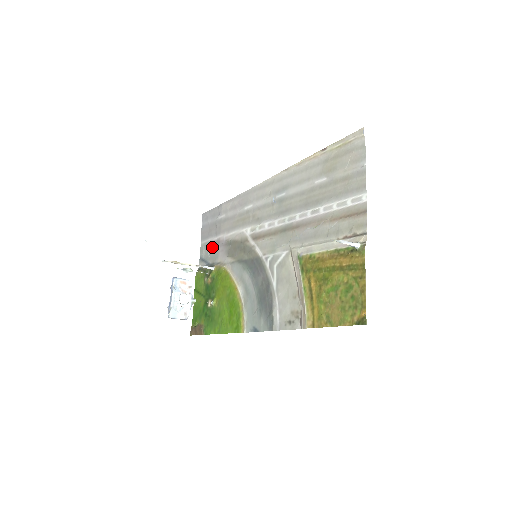
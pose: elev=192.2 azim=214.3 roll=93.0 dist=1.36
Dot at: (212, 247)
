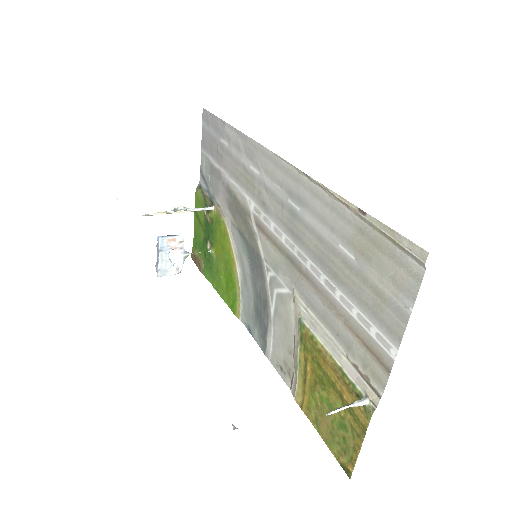
Dot at: (213, 174)
